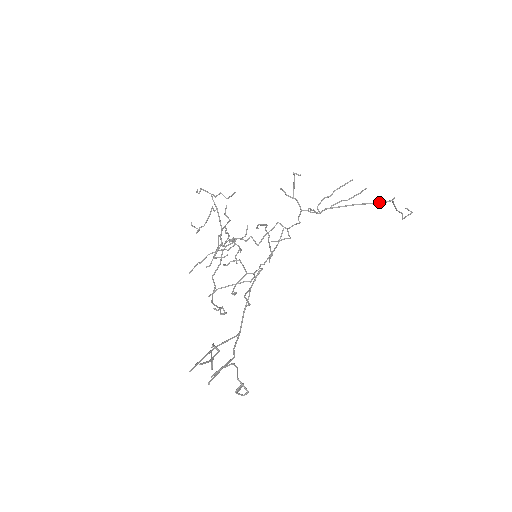
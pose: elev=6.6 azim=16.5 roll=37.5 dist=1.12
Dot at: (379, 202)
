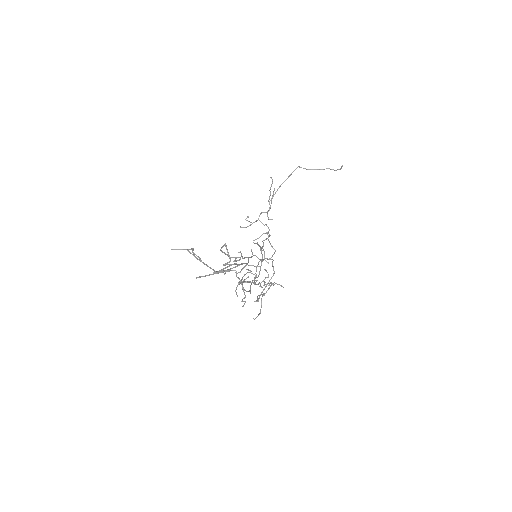
Dot at: (291, 174)
